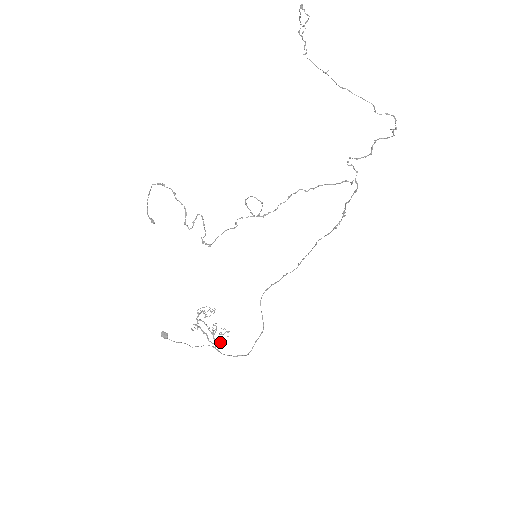
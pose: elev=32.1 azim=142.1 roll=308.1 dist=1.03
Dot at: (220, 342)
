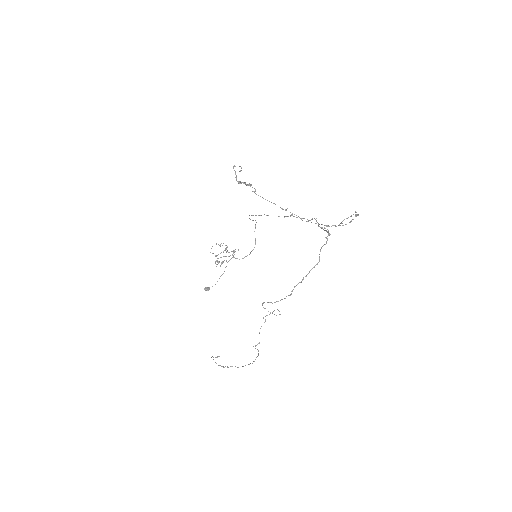
Dot at: (234, 251)
